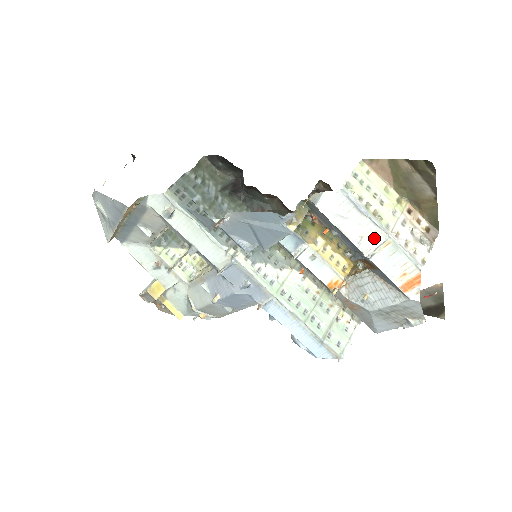
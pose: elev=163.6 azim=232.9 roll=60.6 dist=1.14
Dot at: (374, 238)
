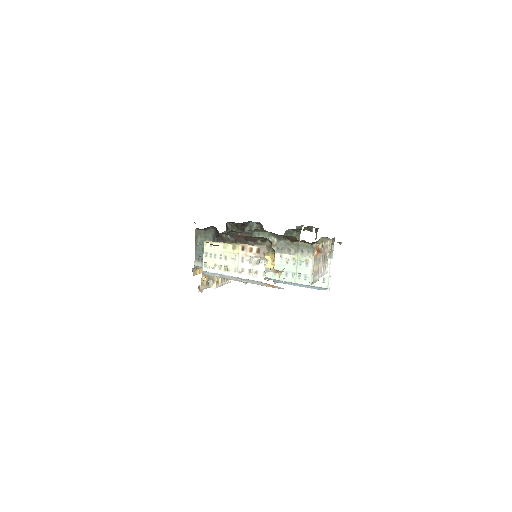
Dot at: (236, 278)
